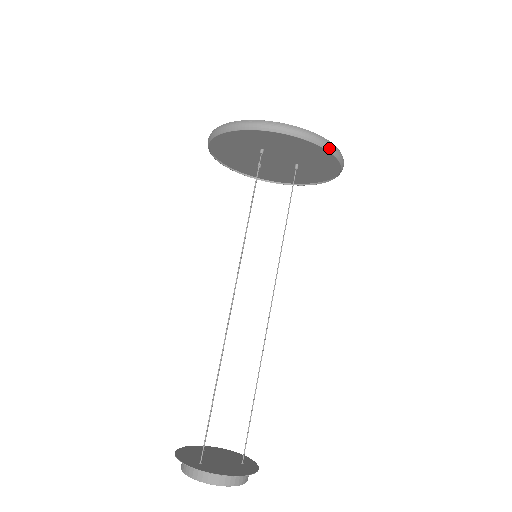
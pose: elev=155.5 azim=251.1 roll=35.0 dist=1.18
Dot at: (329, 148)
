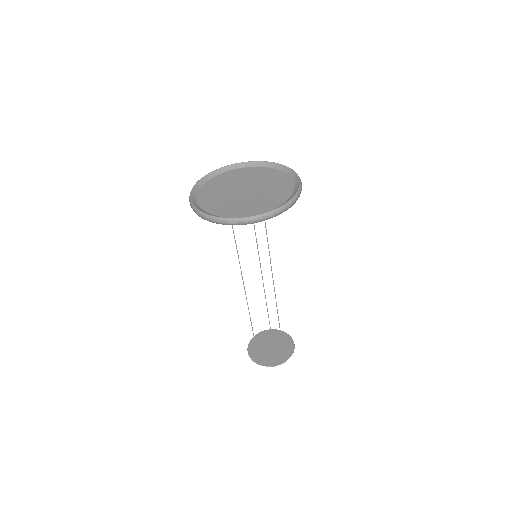
Dot at: (246, 223)
